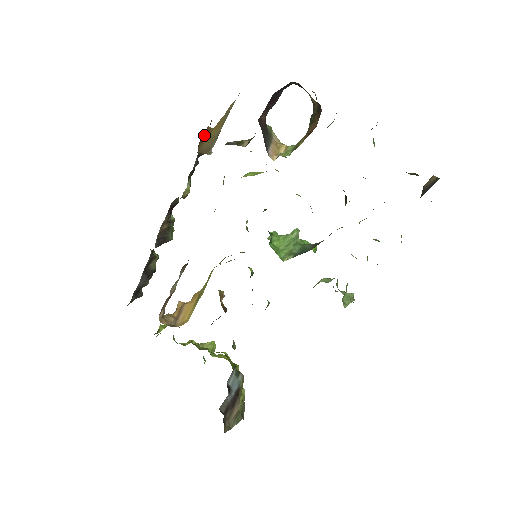
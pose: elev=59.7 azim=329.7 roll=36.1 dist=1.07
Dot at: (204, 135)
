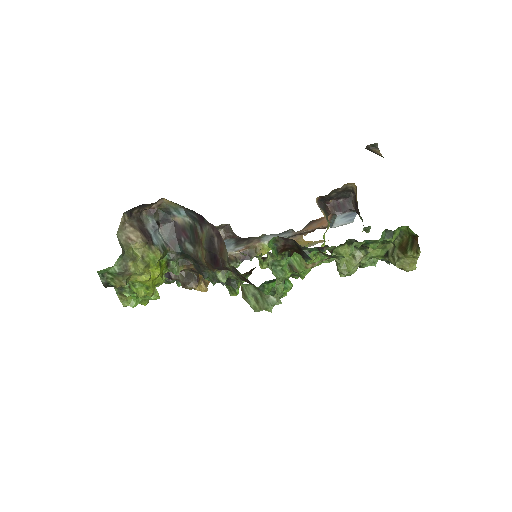
Dot at: (297, 237)
